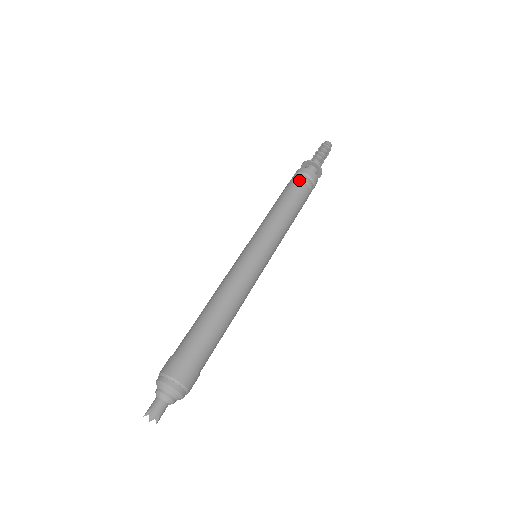
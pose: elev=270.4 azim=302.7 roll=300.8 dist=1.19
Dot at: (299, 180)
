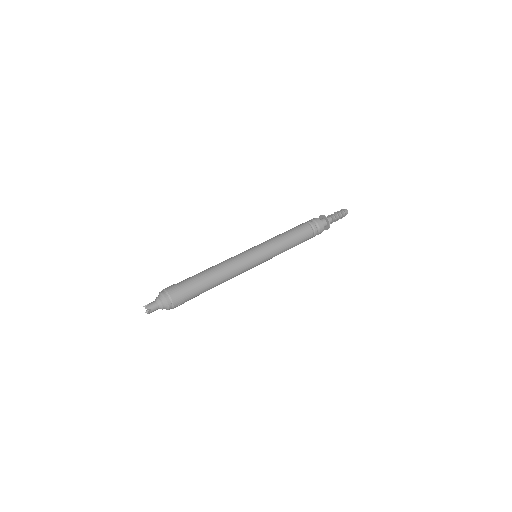
Dot at: (308, 223)
